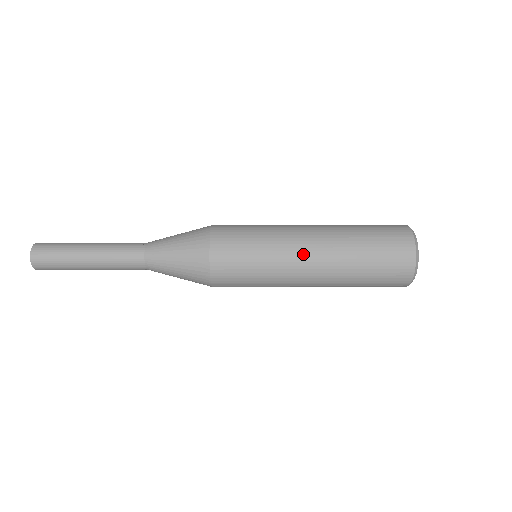
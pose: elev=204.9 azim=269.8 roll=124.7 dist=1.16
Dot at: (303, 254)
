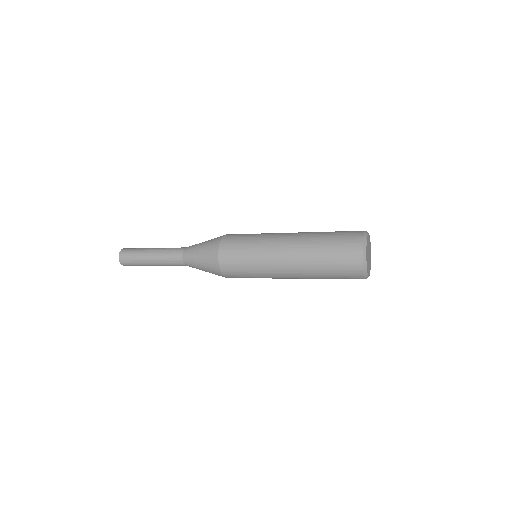
Dot at: (280, 266)
